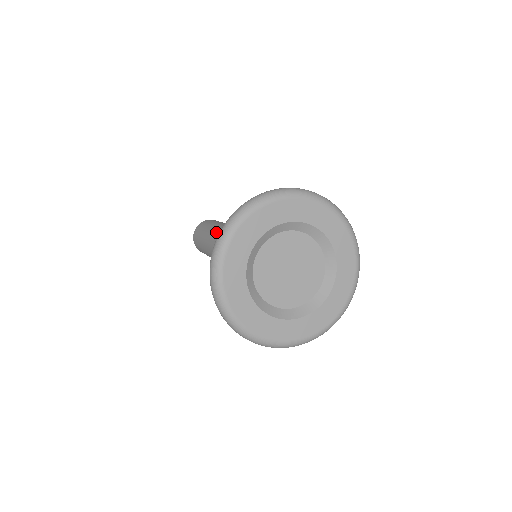
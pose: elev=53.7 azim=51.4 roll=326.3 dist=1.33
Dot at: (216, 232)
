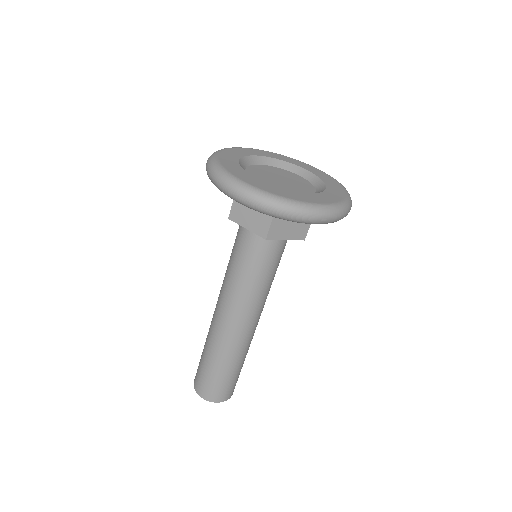
Dot at: (213, 314)
